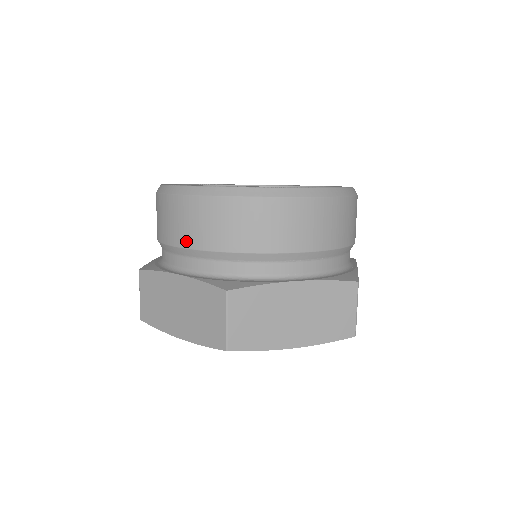
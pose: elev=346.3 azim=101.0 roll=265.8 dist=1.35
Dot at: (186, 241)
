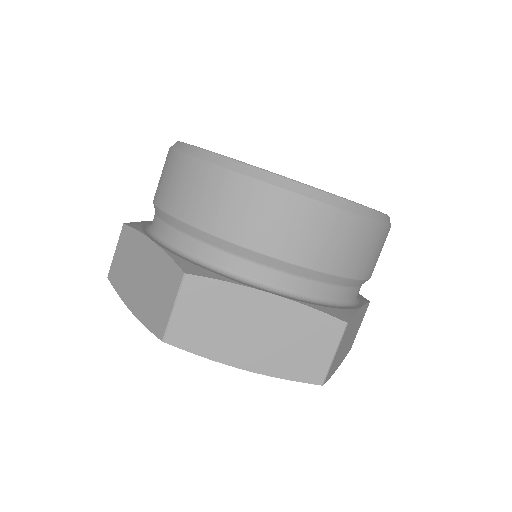
Dot at: (171, 206)
